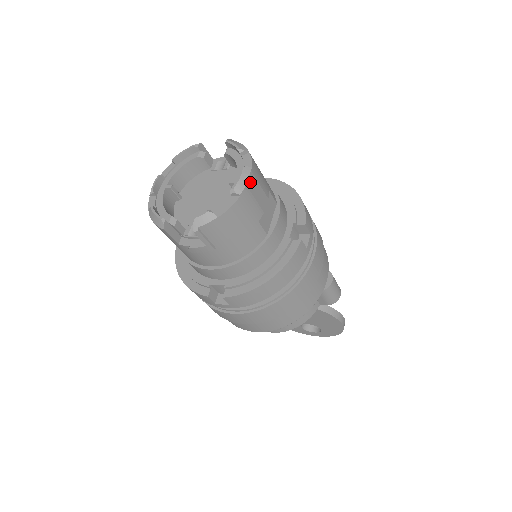
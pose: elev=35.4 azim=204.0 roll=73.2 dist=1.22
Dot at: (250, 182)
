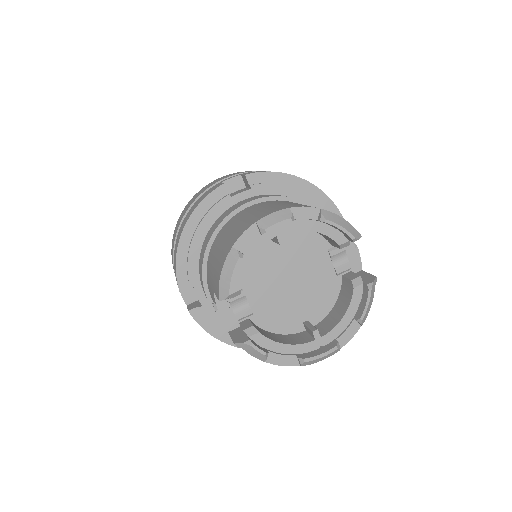
Dot at: occluded
